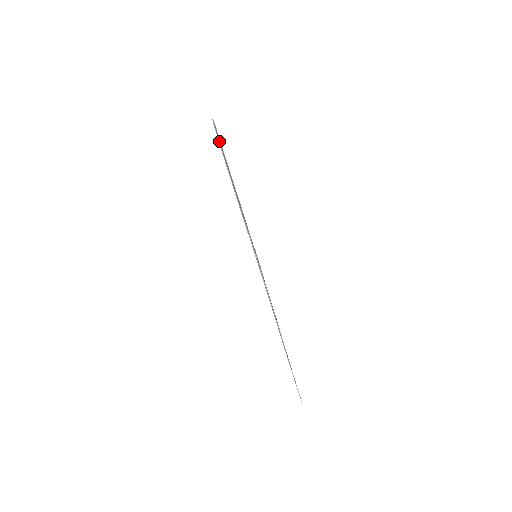
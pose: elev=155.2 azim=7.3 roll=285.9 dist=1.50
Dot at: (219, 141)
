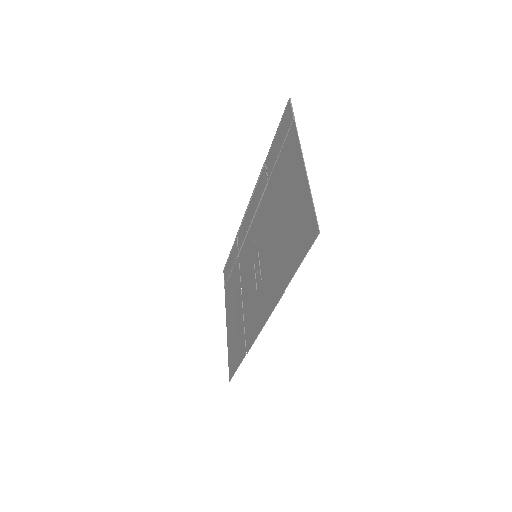
Dot at: occluded
